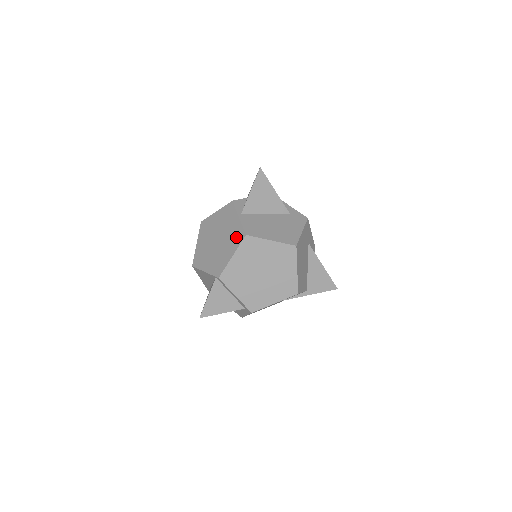
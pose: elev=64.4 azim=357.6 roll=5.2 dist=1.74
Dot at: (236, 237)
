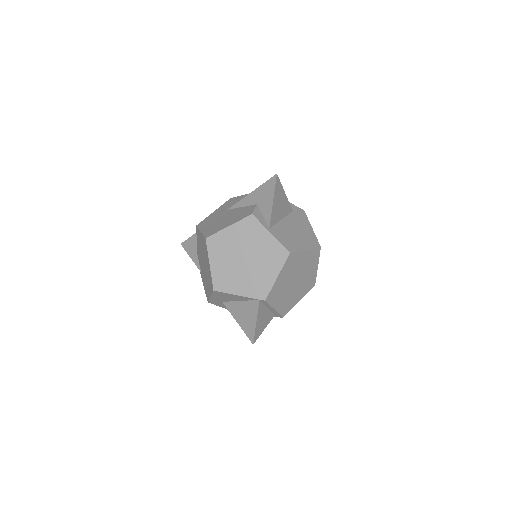
Dot at: (276, 256)
